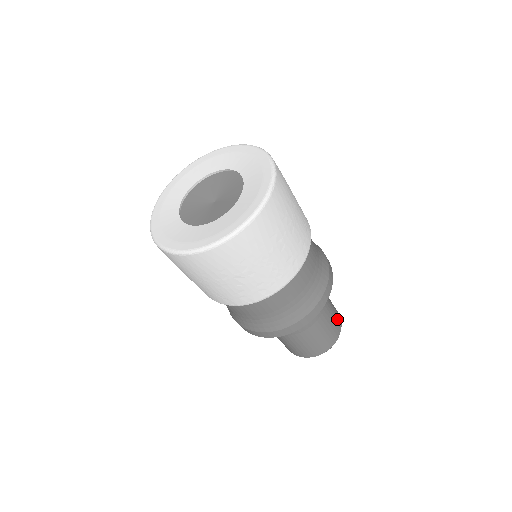
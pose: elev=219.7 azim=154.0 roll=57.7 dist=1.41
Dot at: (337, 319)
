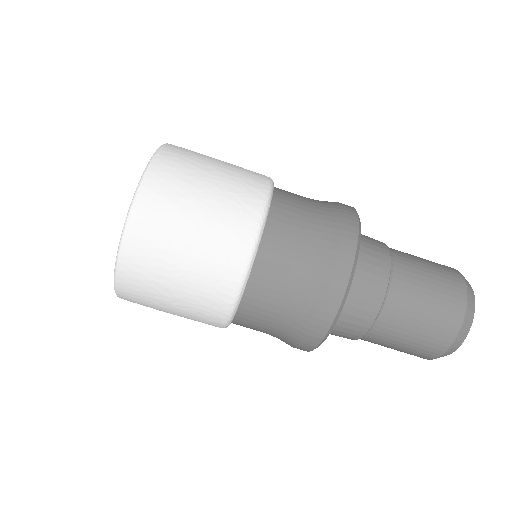
Dot at: (447, 293)
